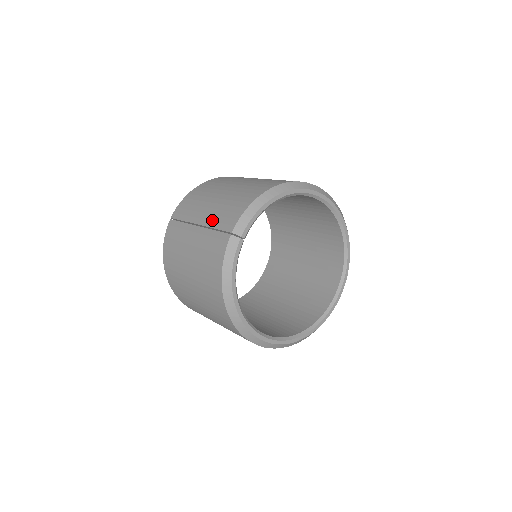
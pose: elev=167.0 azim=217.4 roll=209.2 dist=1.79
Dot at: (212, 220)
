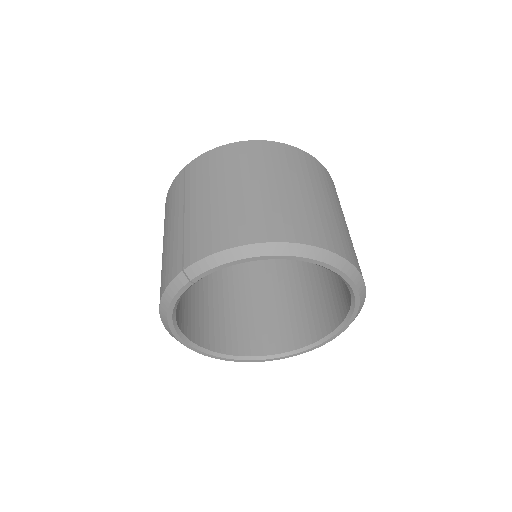
Dot at: (190, 226)
